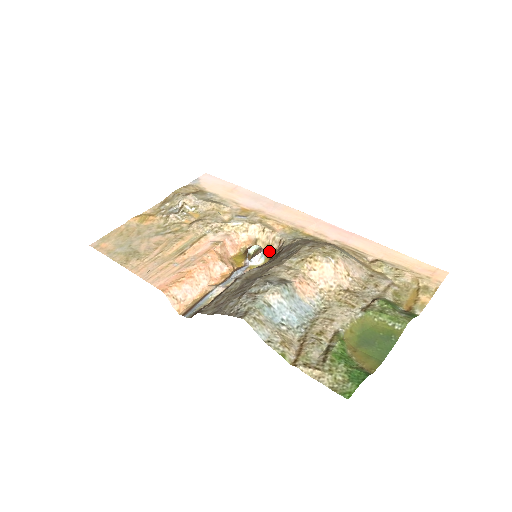
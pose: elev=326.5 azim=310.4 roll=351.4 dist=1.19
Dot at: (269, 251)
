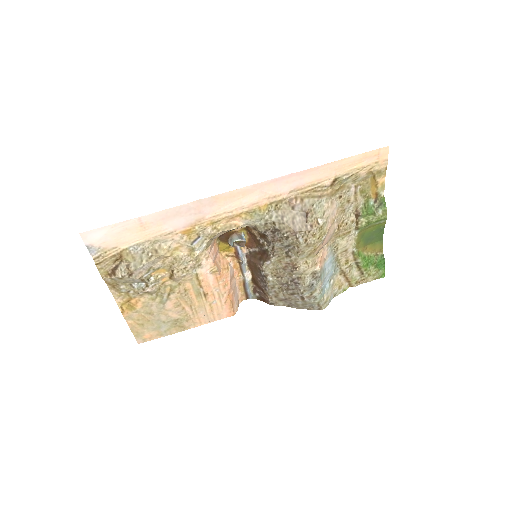
Dot at: (240, 228)
